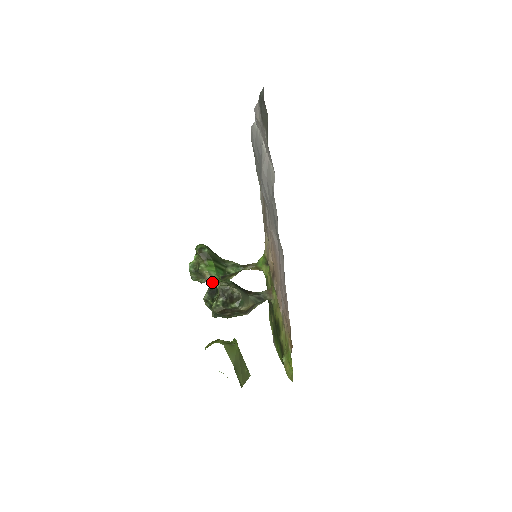
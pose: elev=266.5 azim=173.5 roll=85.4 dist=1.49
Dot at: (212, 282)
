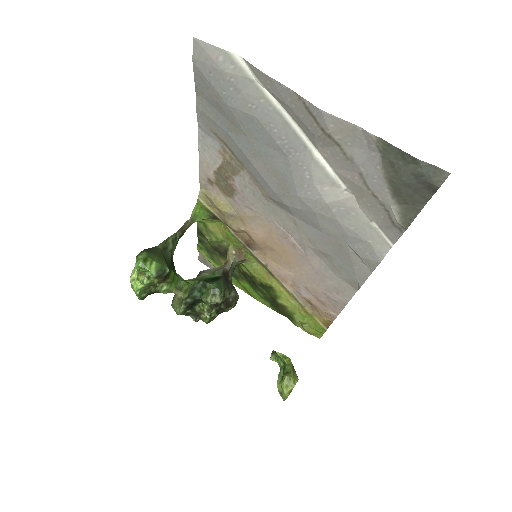
Dot at: (185, 295)
